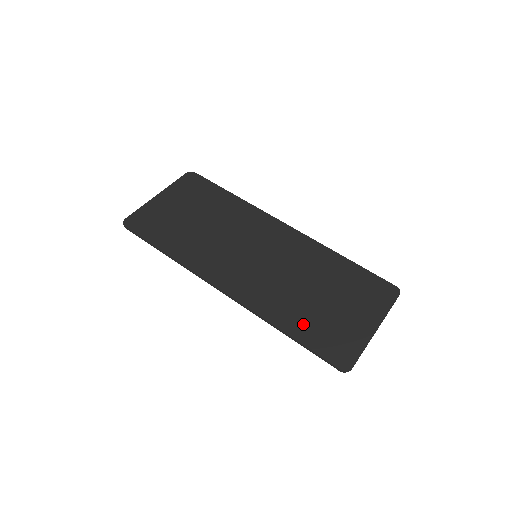
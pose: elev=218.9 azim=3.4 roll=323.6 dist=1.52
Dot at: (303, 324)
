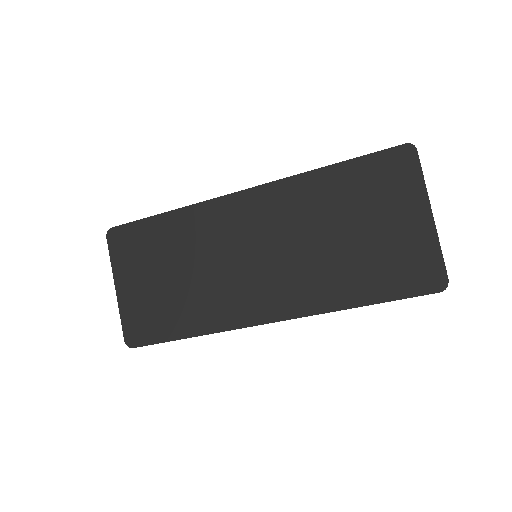
Dot at: (366, 282)
